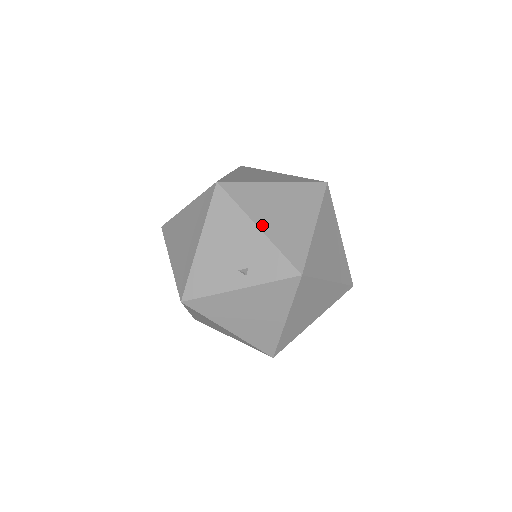
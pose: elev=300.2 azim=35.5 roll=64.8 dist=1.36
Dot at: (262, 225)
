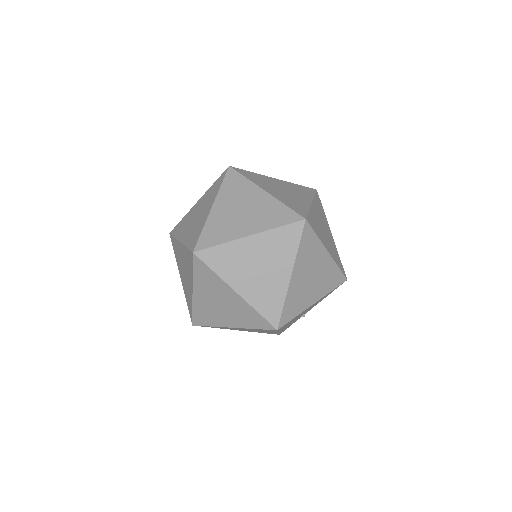
Dot at: occluded
